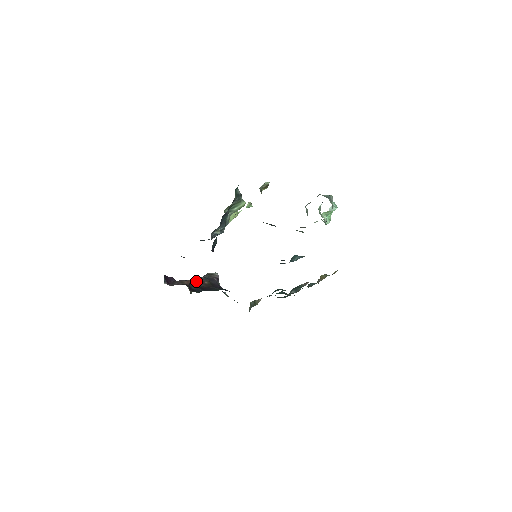
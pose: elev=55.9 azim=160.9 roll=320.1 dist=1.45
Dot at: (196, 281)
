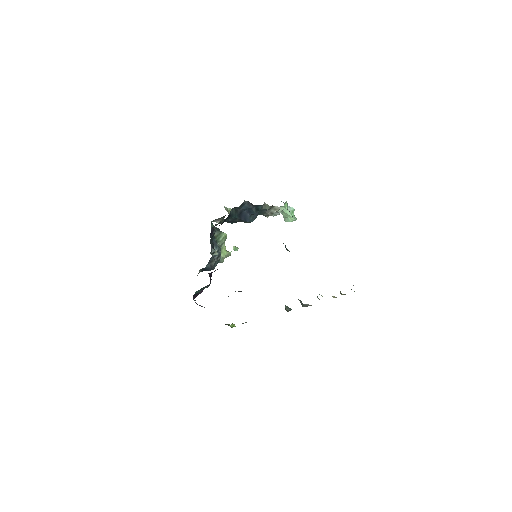
Dot at: occluded
